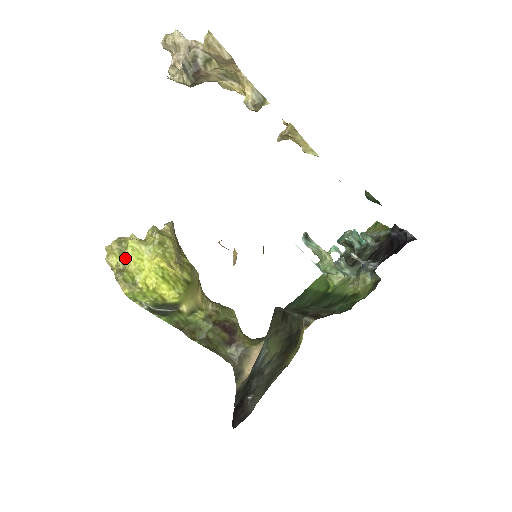
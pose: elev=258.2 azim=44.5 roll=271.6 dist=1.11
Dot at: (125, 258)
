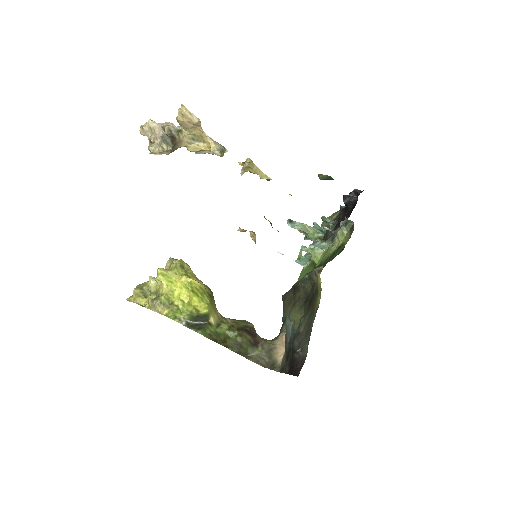
Dot at: (154, 291)
